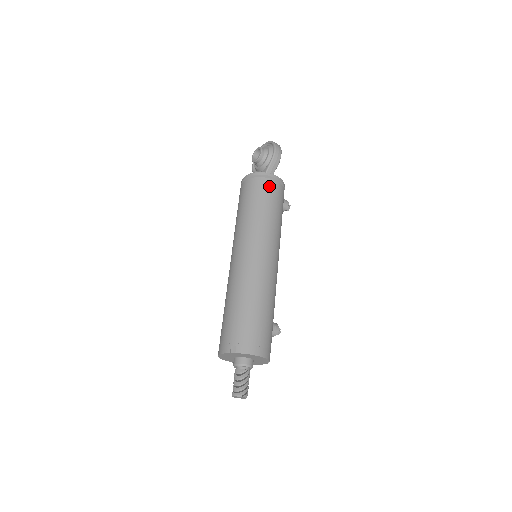
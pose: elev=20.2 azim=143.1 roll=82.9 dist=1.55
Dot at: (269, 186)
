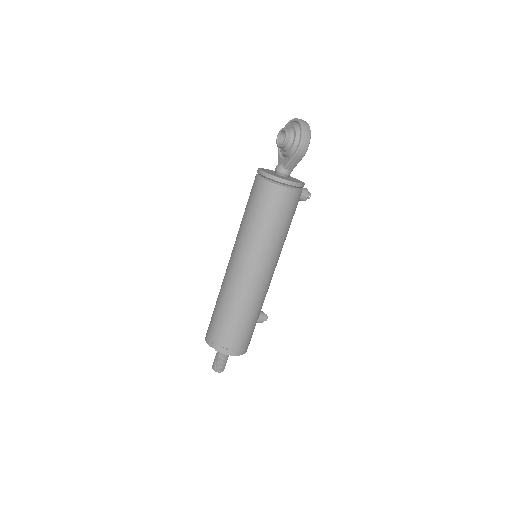
Dot at: (280, 196)
